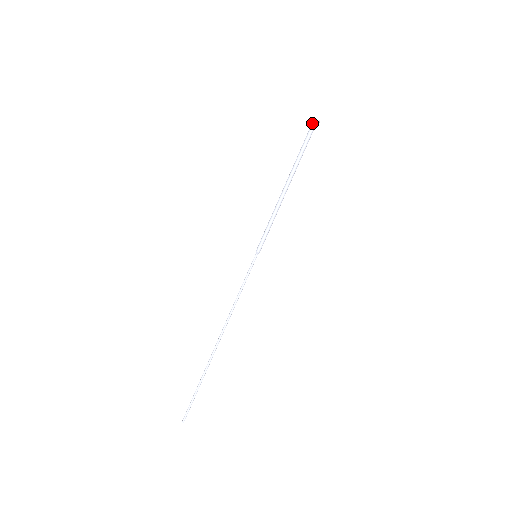
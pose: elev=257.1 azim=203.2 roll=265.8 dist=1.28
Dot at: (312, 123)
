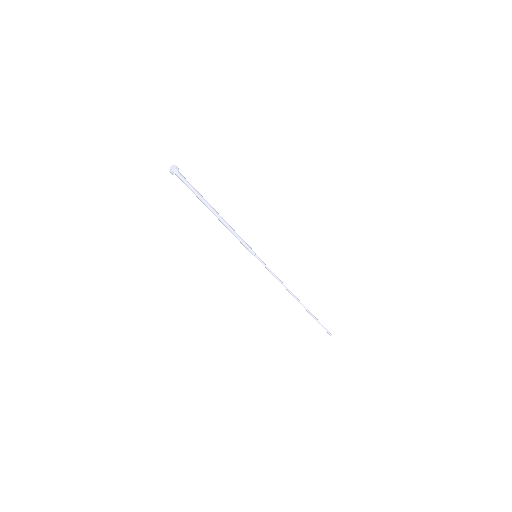
Dot at: (175, 174)
